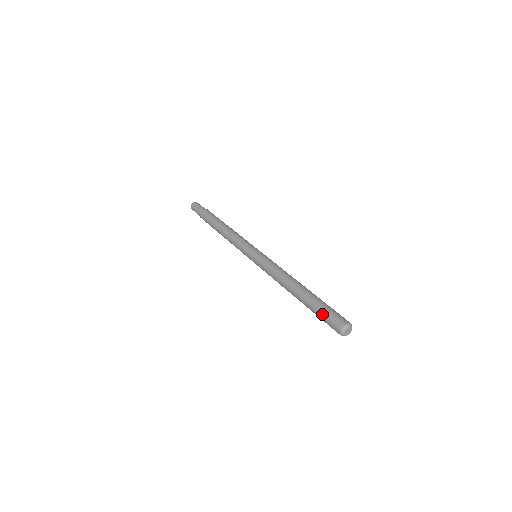
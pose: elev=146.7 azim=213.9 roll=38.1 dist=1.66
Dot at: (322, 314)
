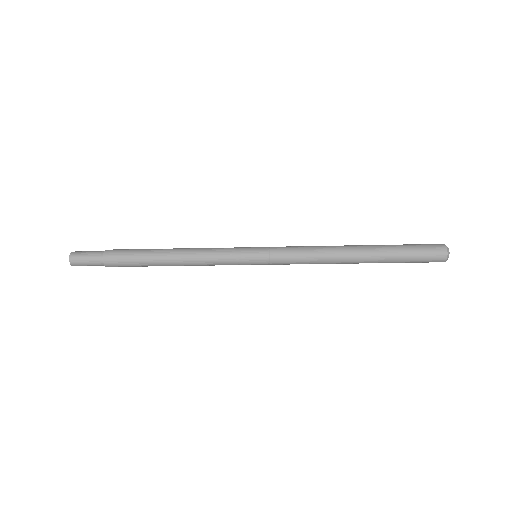
Dot at: (413, 252)
